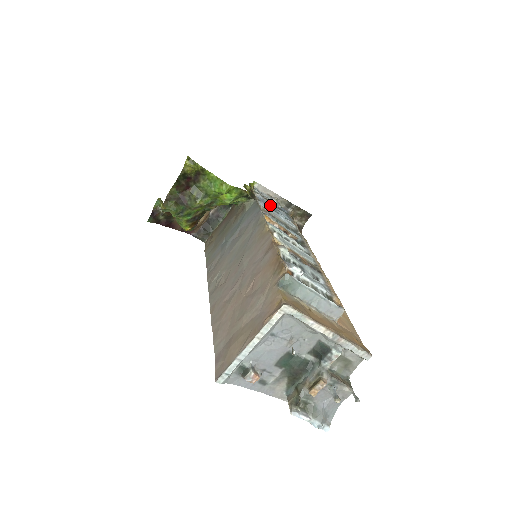
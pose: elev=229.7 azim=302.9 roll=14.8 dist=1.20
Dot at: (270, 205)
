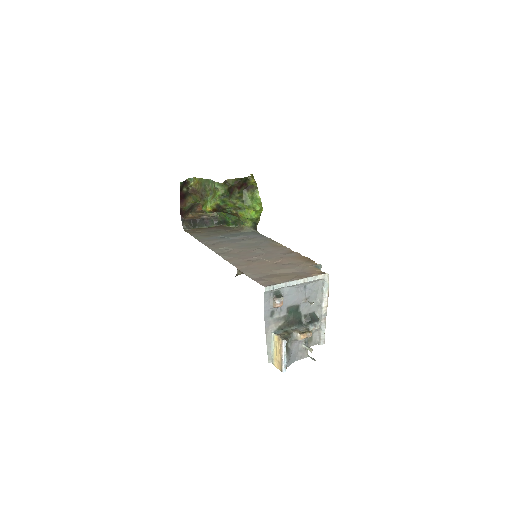
Dot at: occluded
